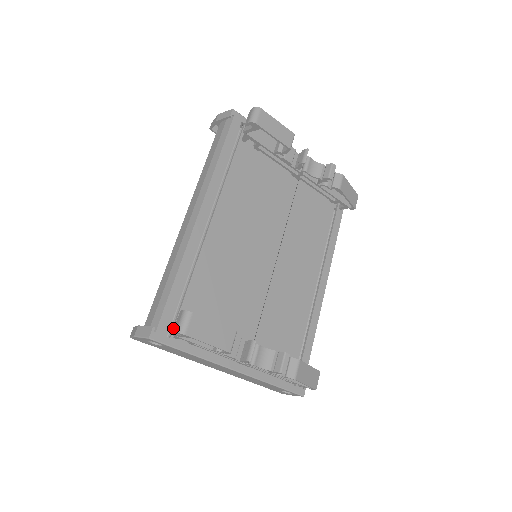
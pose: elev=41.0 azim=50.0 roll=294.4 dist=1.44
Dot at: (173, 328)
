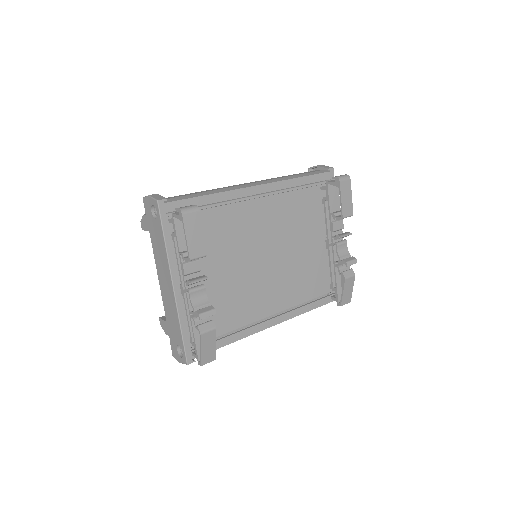
Dot at: occluded
